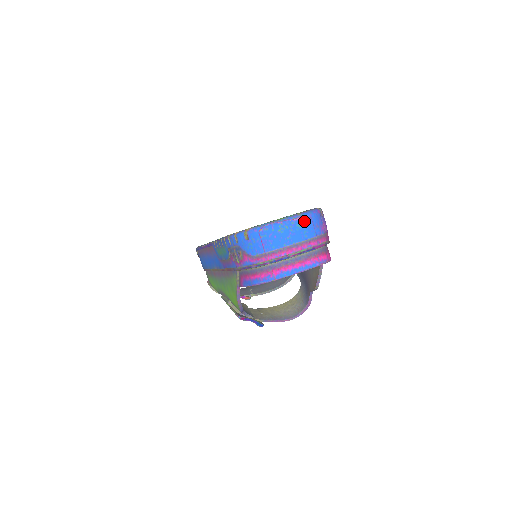
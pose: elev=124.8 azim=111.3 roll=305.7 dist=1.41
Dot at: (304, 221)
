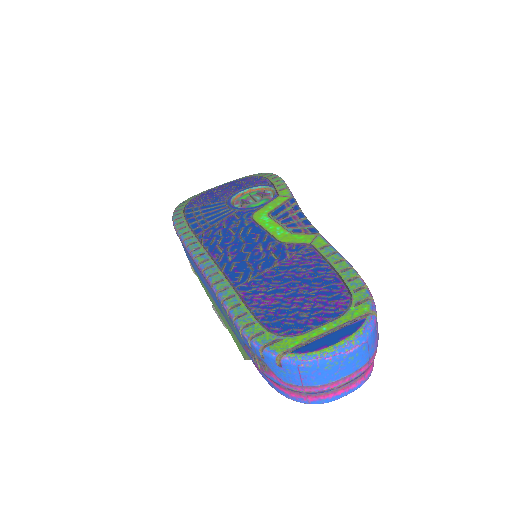
Dot at: (359, 350)
